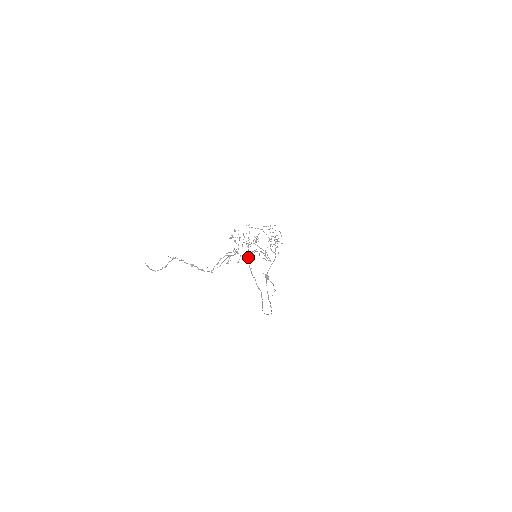
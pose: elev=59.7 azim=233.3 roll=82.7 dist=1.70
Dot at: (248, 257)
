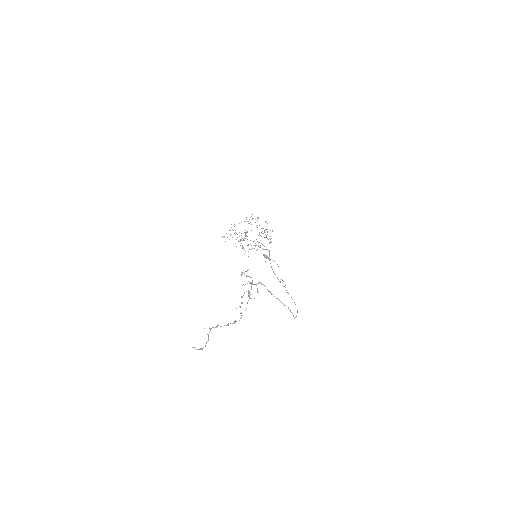
Dot at: occluded
